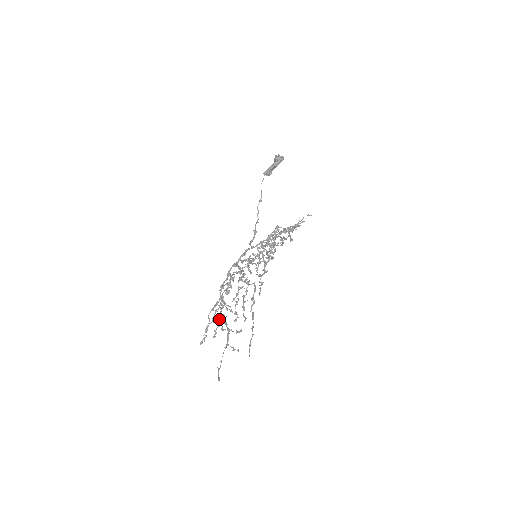
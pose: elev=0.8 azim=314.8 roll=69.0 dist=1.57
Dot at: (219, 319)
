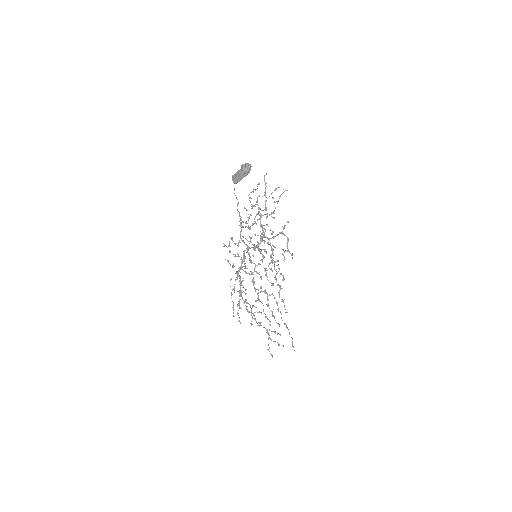
Dot at: (248, 312)
